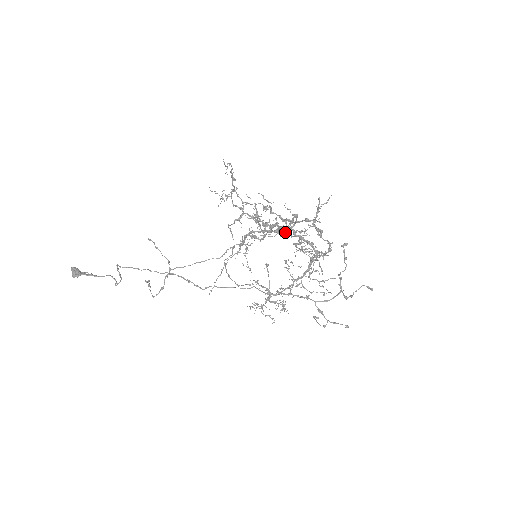
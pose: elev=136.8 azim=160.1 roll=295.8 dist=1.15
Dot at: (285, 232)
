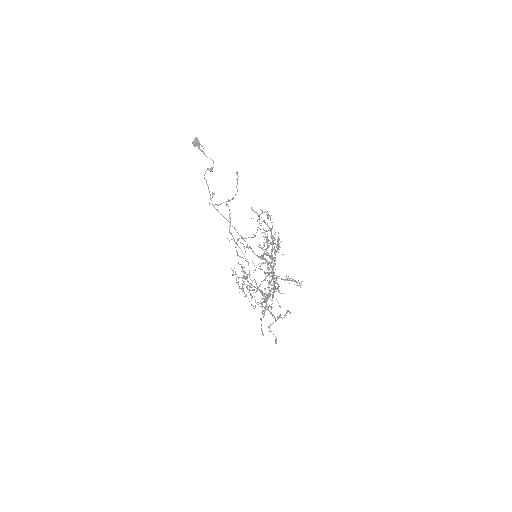
Dot at: (268, 270)
